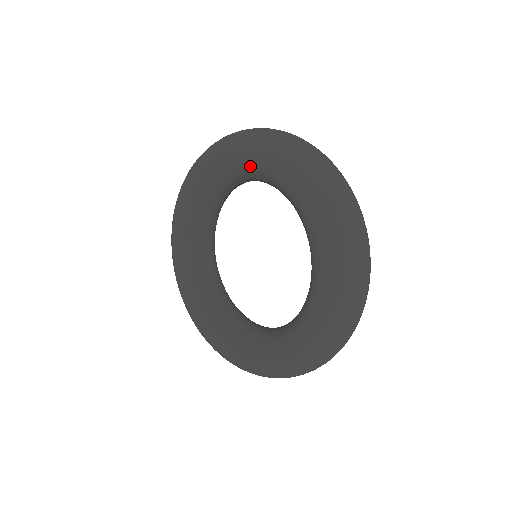
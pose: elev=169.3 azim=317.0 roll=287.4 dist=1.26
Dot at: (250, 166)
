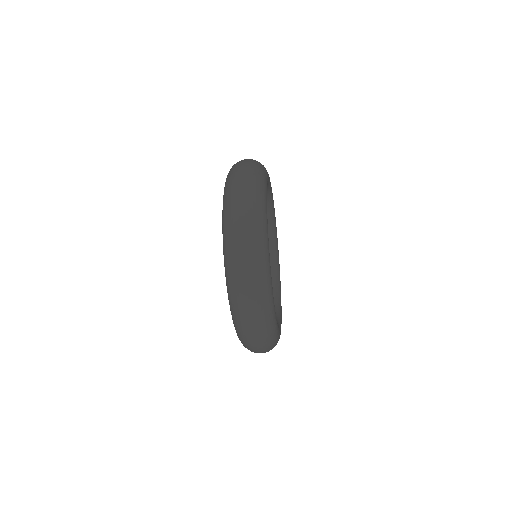
Dot at: occluded
